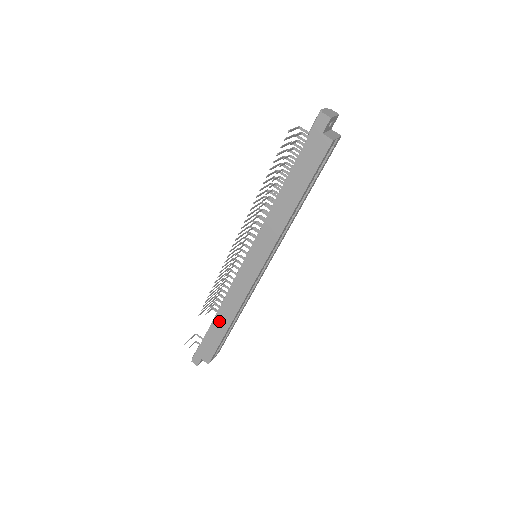
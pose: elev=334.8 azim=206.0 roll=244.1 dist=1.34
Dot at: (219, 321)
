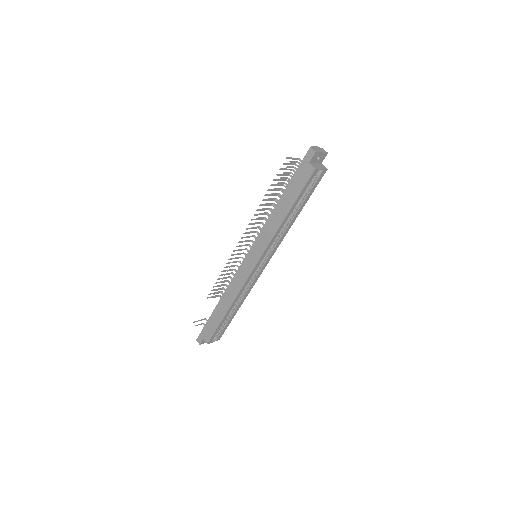
Dot at: (221, 306)
